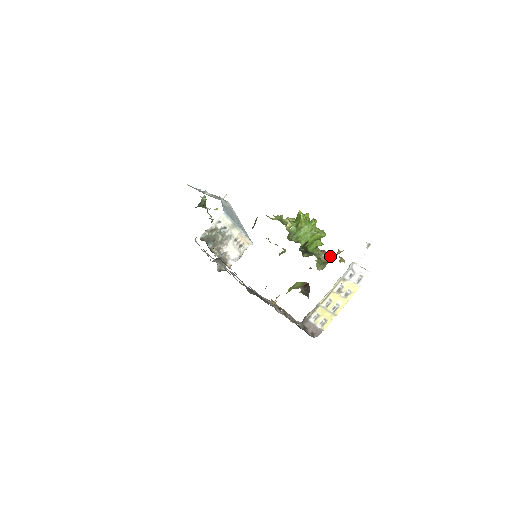
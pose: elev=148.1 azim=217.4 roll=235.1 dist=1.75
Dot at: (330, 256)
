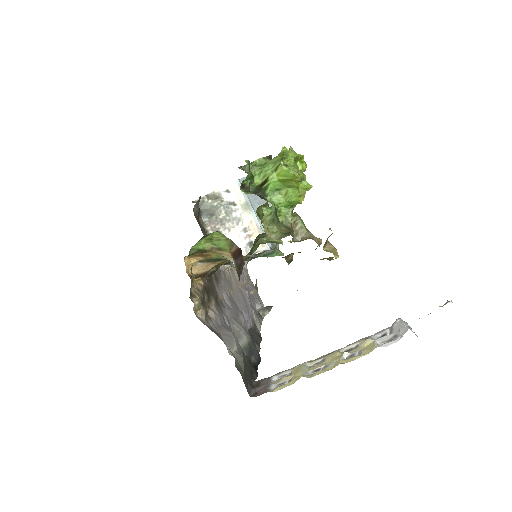
Dot at: occluded
